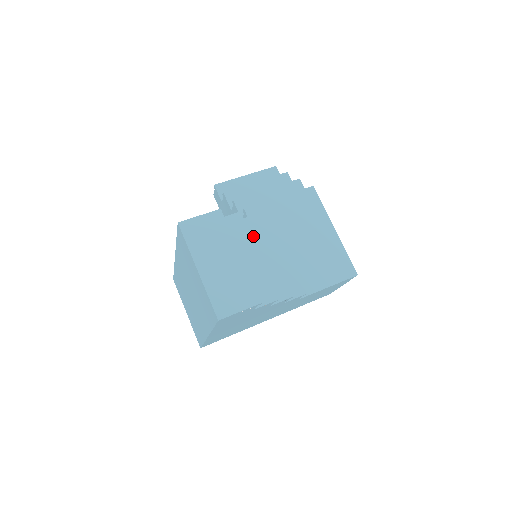
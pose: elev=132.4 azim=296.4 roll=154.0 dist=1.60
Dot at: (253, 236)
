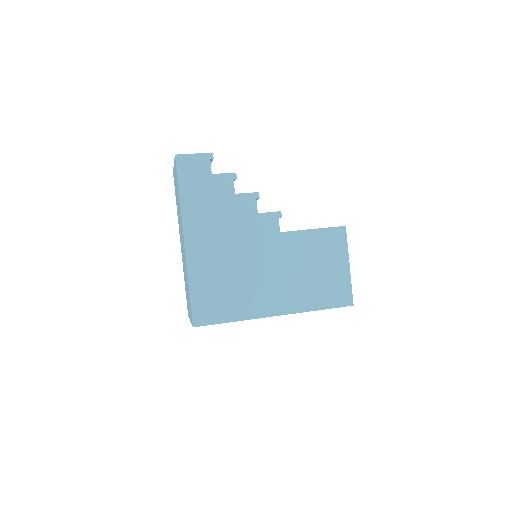
Dot at: occluded
